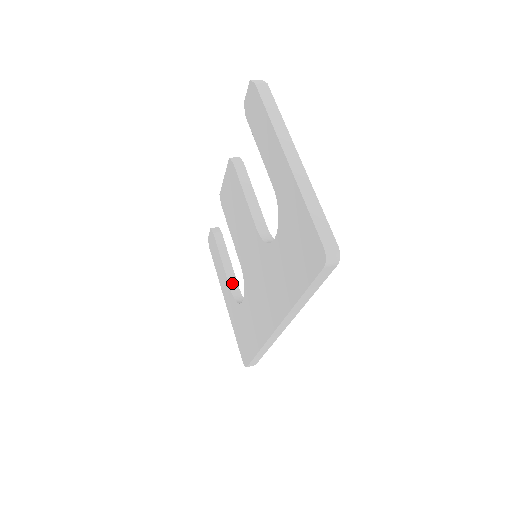
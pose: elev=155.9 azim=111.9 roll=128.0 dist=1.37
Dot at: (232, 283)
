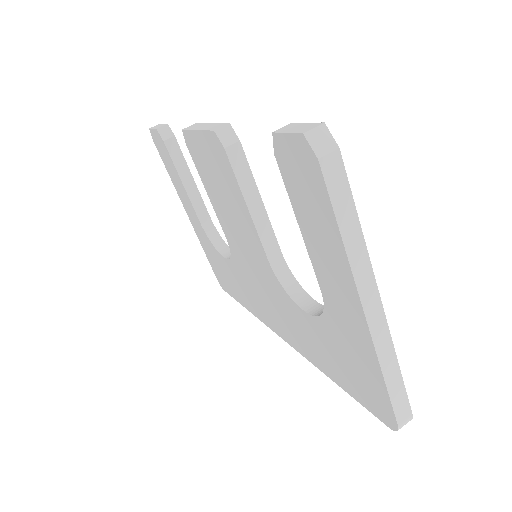
Dot at: (201, 214)
